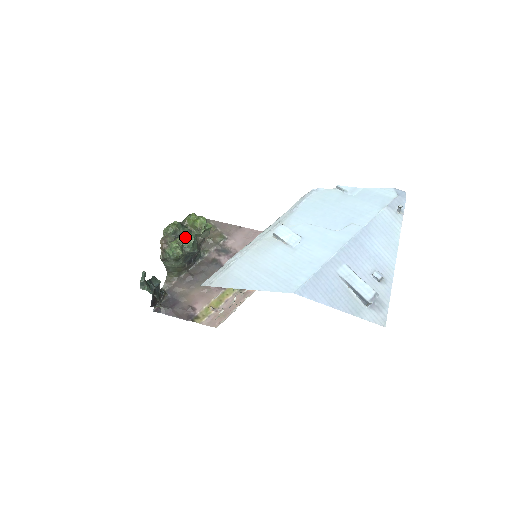
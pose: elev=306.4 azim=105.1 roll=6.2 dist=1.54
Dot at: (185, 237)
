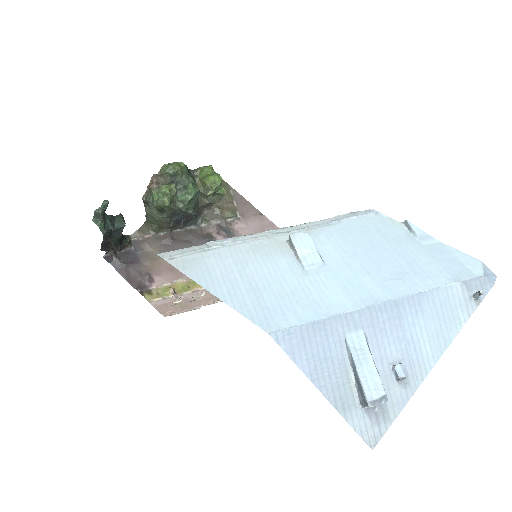
Dot at: (184, 188)
